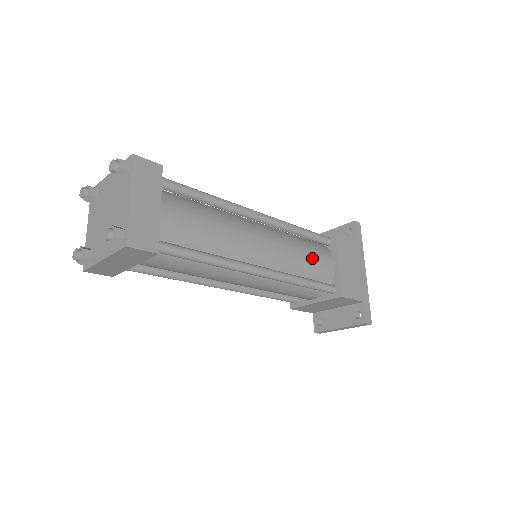
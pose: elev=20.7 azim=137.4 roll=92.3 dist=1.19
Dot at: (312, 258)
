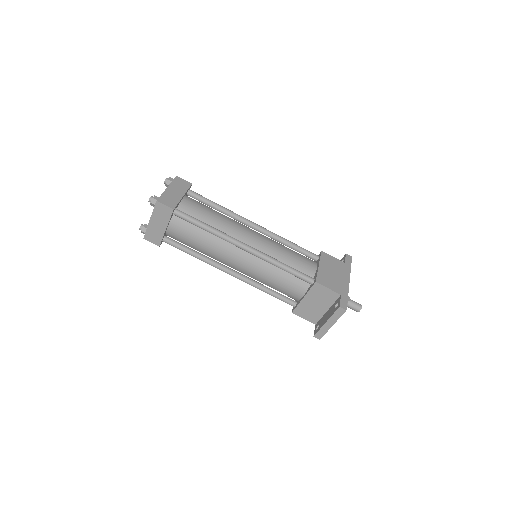
Dot at: (294, 256)
